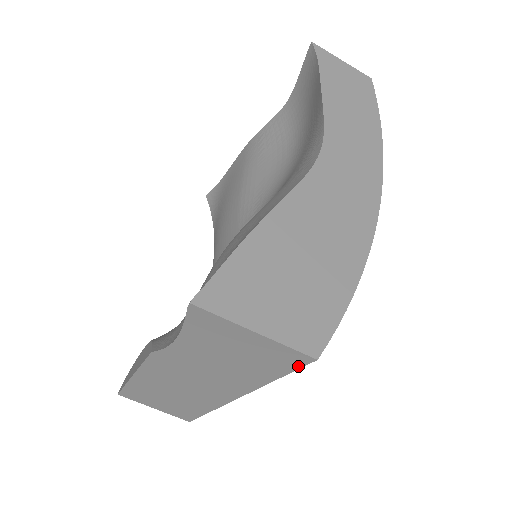
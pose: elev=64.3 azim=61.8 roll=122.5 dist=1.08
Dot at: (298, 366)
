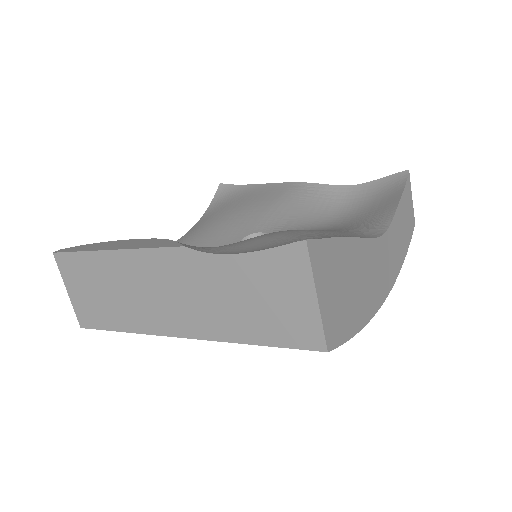
Dot at: (302, 347)
